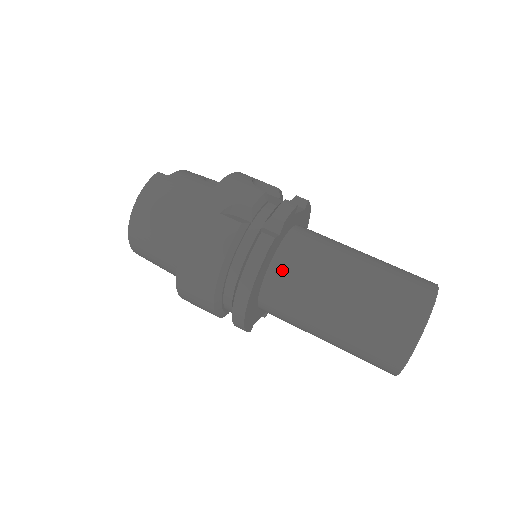
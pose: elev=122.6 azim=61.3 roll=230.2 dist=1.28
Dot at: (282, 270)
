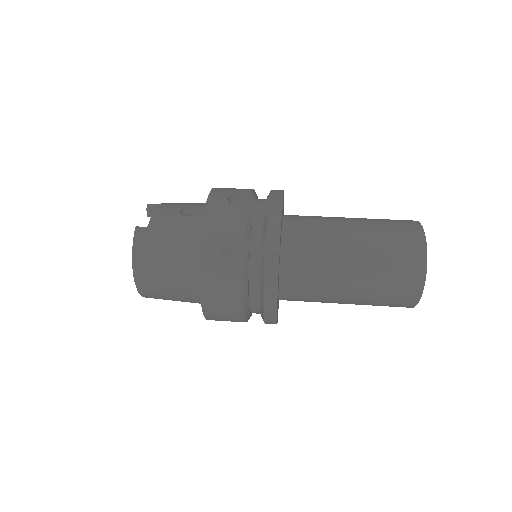
Dot at: (292, 274)
